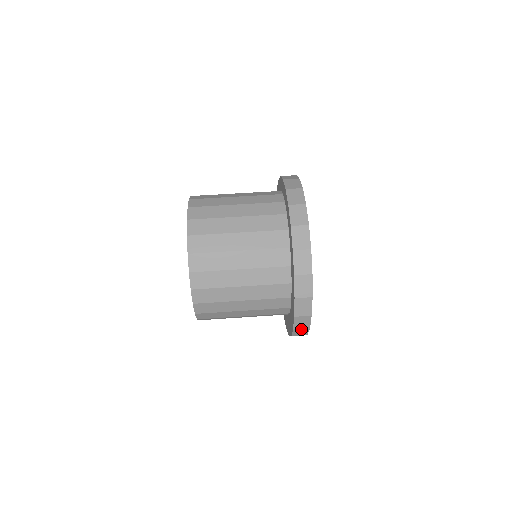
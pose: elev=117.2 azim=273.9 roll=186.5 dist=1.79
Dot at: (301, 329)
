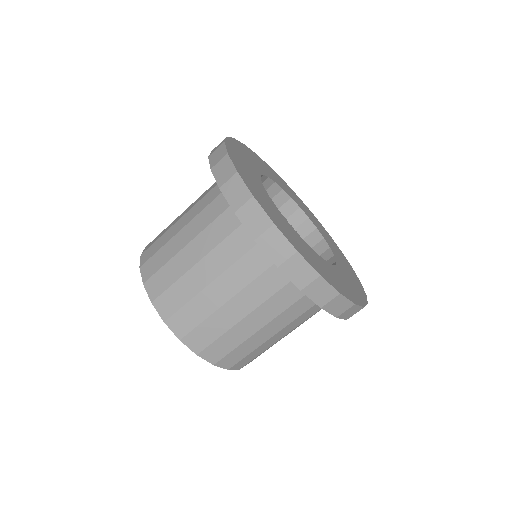
Dot at: occluded
